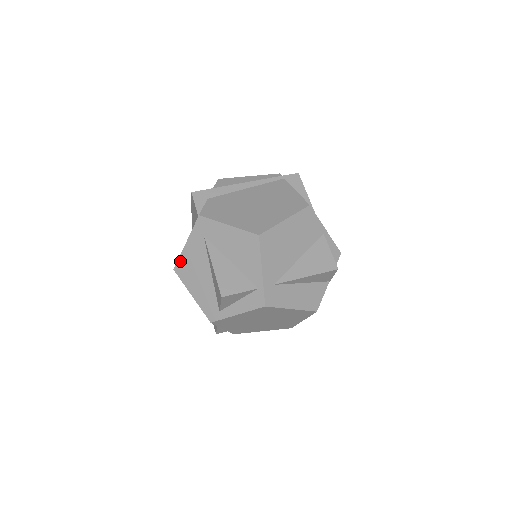
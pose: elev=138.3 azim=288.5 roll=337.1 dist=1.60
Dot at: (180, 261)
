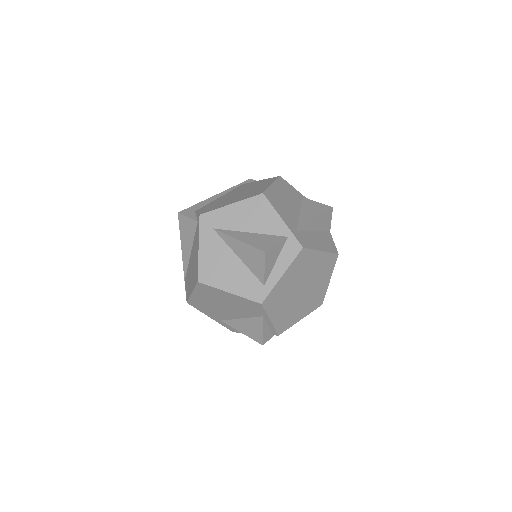
Dot at: (201, 268)
